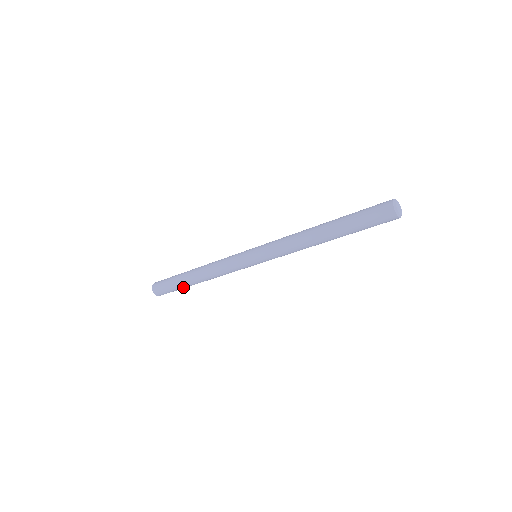
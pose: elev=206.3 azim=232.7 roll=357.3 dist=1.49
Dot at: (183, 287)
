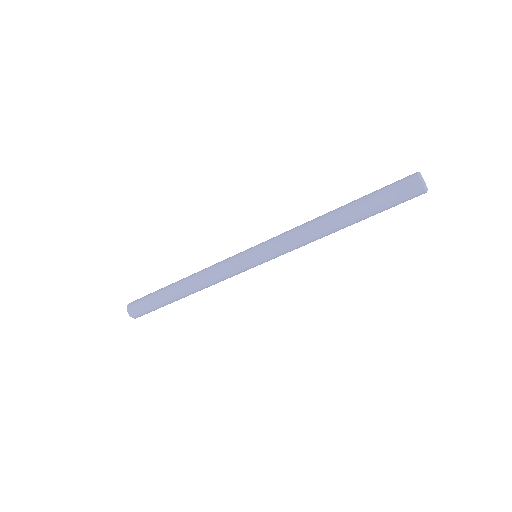
Dot at: (161, 298)
